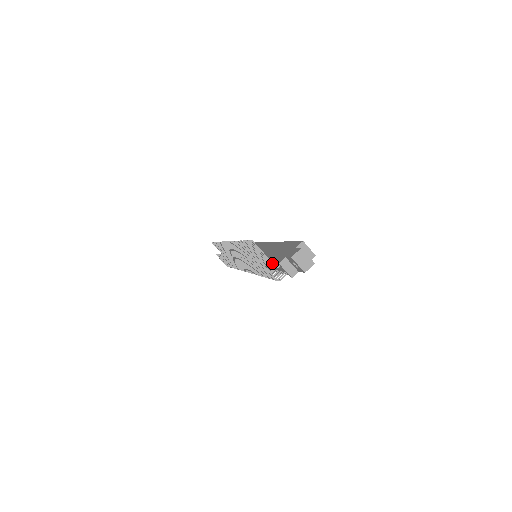
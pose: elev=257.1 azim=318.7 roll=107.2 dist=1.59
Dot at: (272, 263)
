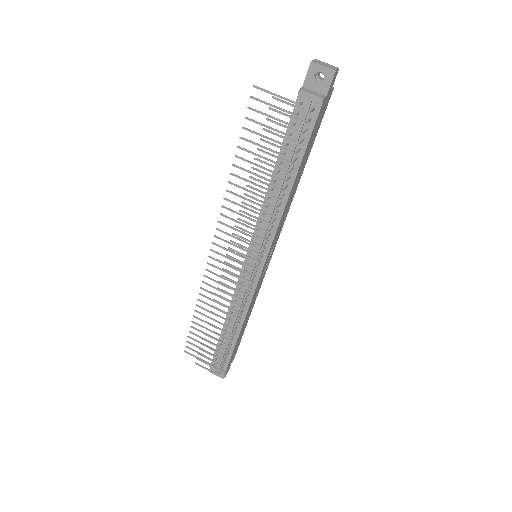
Dot at: (290, 100)
